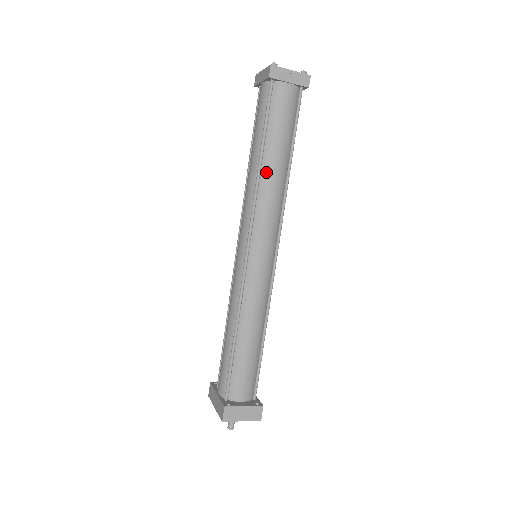
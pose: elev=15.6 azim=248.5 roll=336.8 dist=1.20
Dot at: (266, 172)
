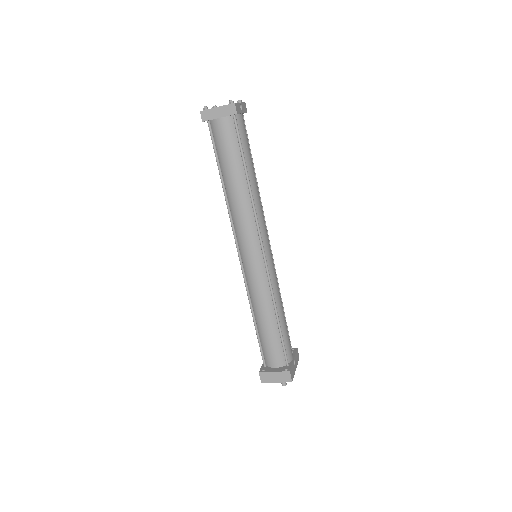
Dot at: (230, 194)
